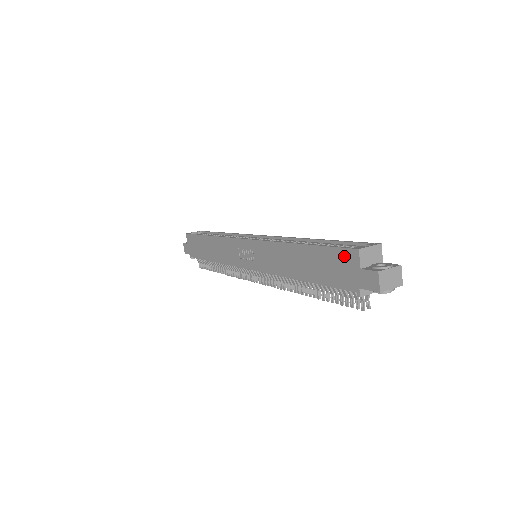
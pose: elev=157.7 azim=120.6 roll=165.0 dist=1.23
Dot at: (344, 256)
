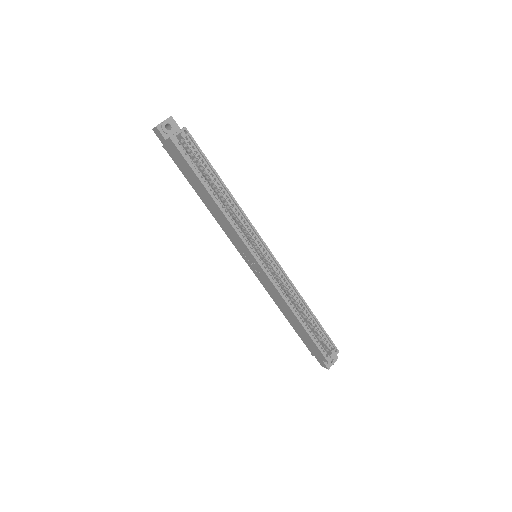
Dot at: (320, 354)
